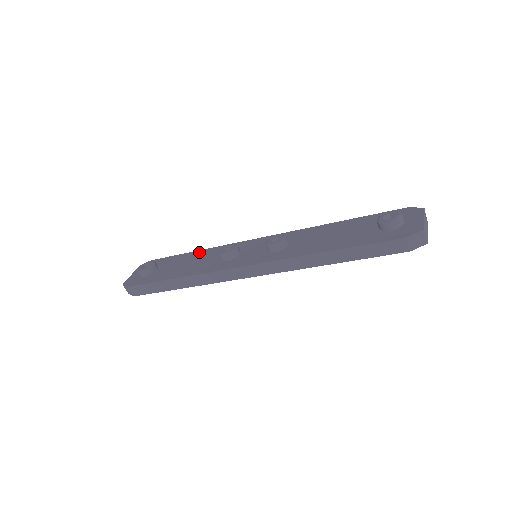
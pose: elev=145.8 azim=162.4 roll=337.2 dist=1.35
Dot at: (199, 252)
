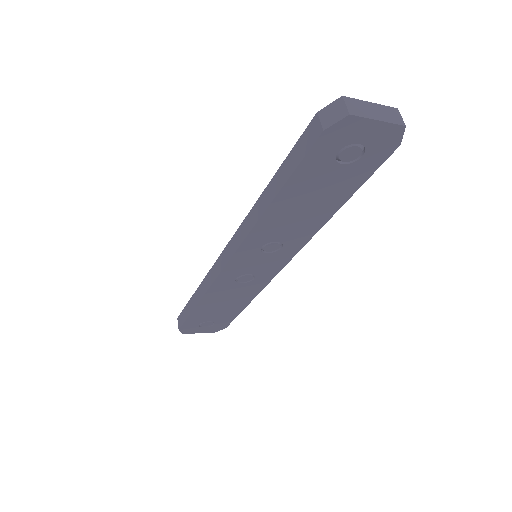
Dot at: occluded
